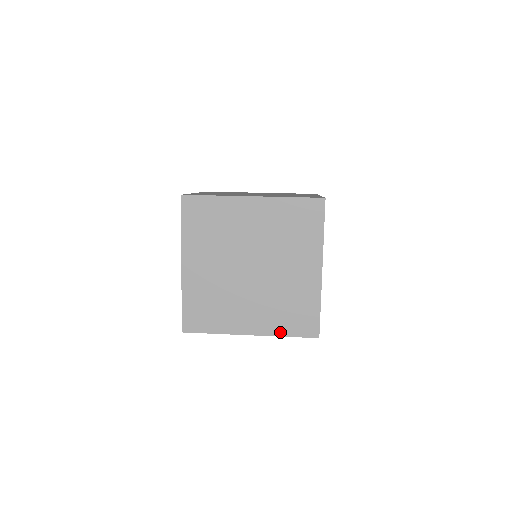
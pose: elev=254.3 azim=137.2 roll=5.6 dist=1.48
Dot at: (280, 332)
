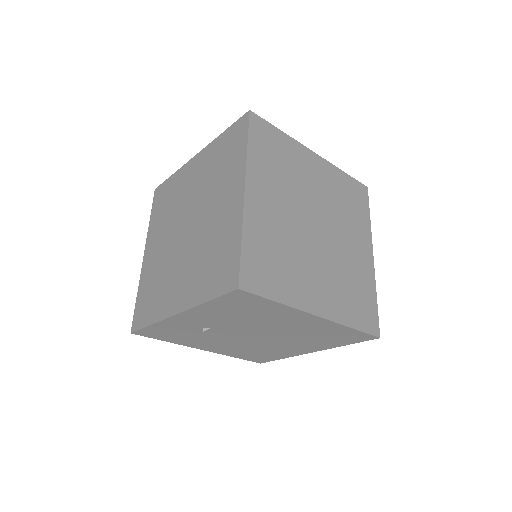
Dot at: (347, 320)
